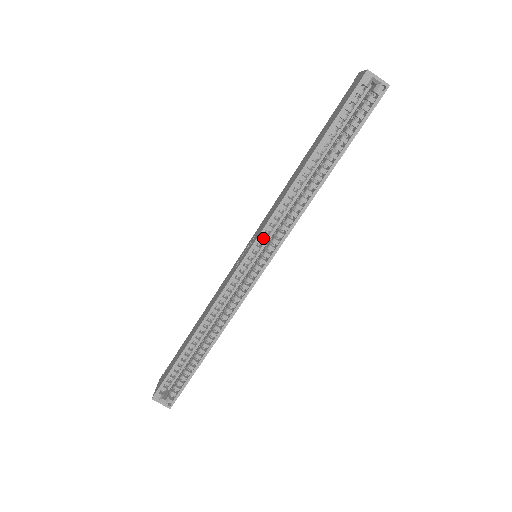
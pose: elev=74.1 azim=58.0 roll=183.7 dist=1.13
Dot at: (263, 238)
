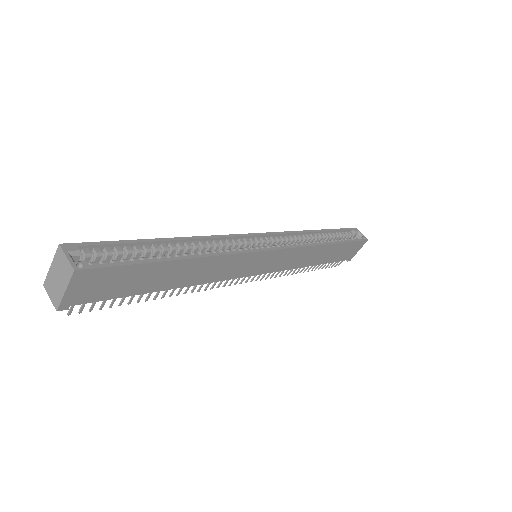
Dot at: (275, 240)
